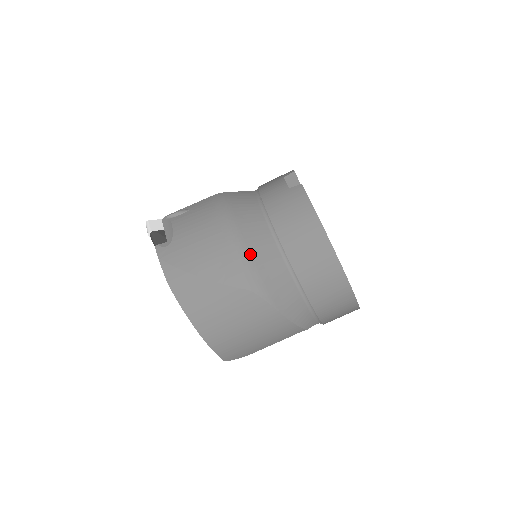
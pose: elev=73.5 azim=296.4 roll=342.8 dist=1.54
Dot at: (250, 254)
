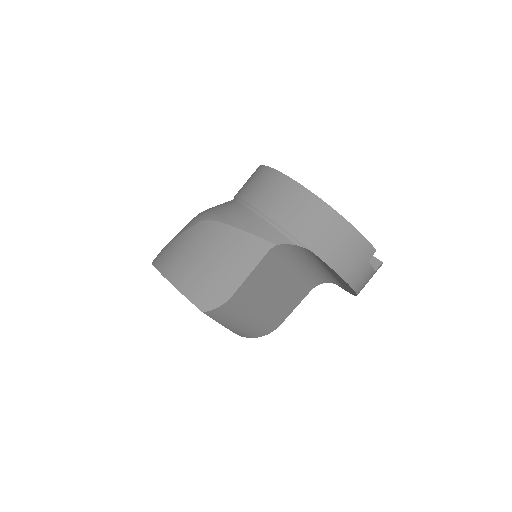
Dot at: (207, 209)
